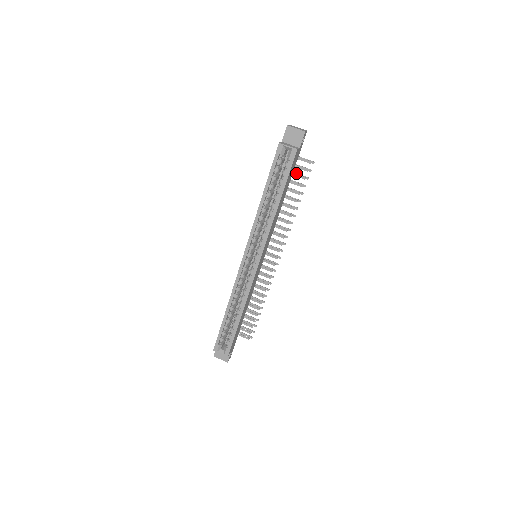
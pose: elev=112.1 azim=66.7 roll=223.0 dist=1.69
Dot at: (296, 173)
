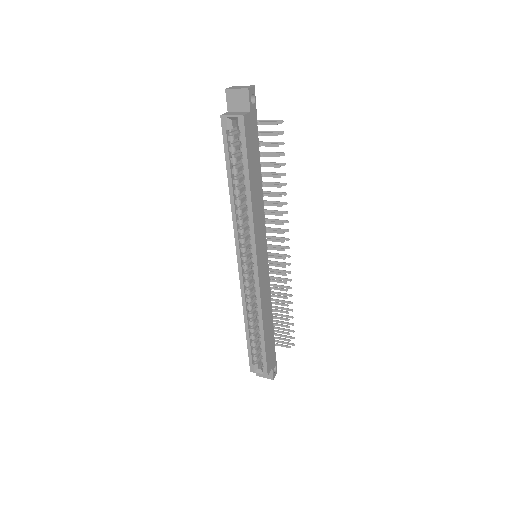
Dot at: (267, 142)
